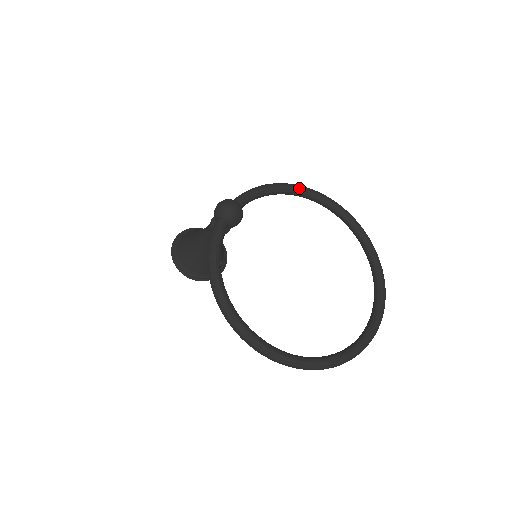
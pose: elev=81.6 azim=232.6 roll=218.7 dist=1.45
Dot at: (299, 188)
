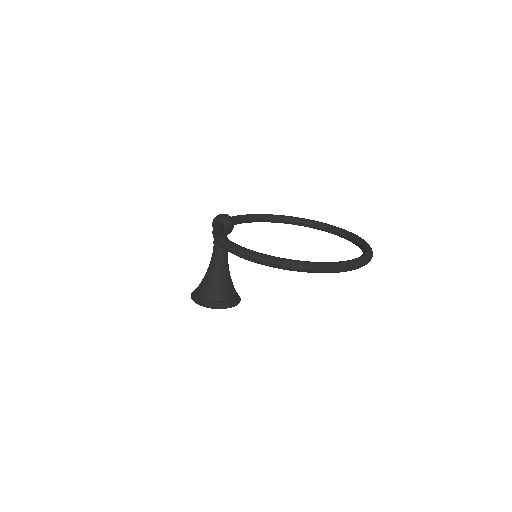
Dot at: (272, 215)
